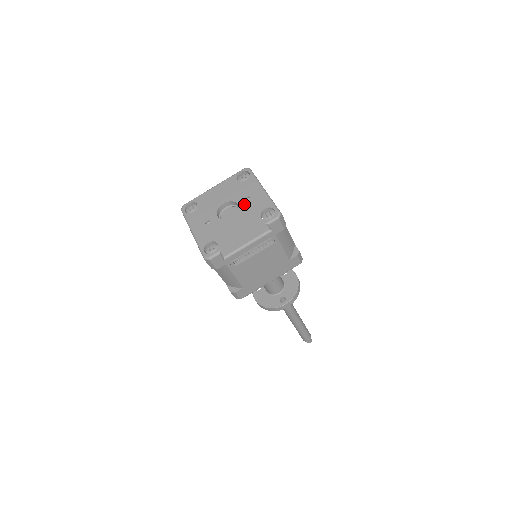
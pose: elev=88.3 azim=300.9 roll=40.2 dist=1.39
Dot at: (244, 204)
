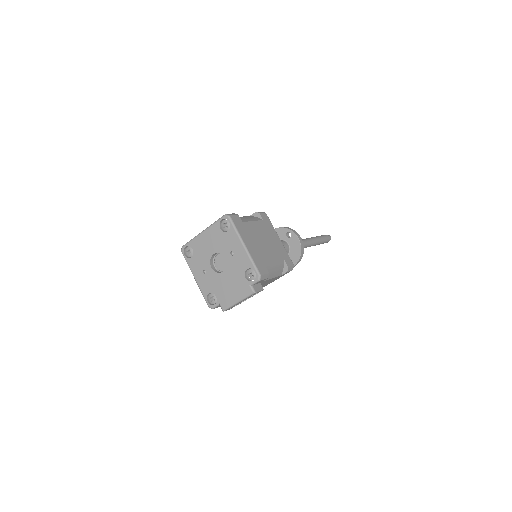
Dot at: (230, 260)
